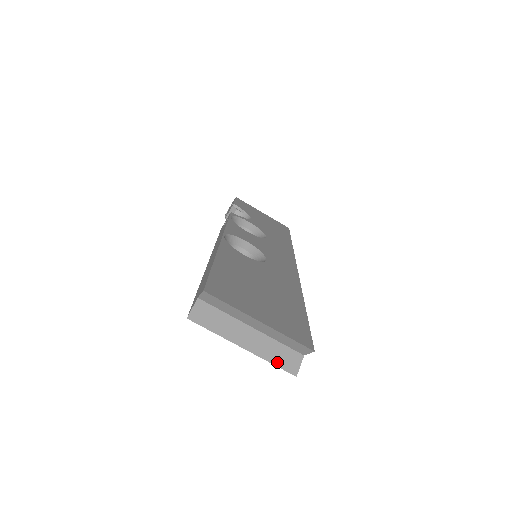
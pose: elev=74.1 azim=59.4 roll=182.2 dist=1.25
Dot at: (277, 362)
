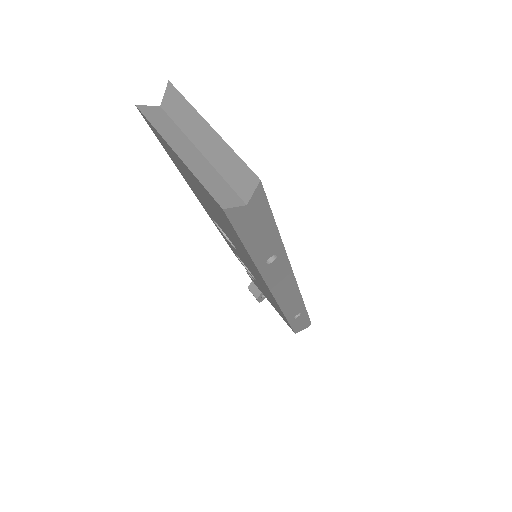
Dot at: (208, 186)
